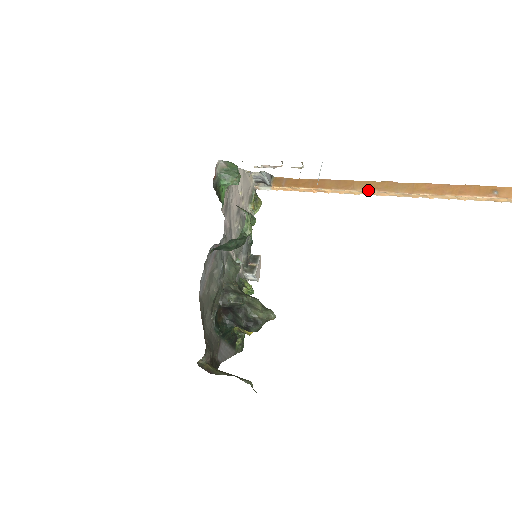
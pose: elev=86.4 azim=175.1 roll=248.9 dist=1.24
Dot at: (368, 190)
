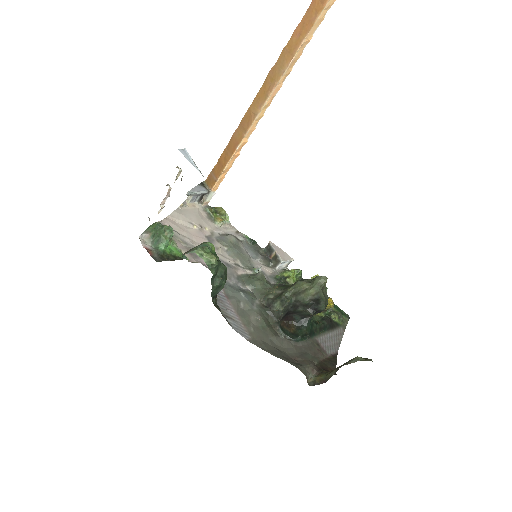
Dot at: (264, 101)
